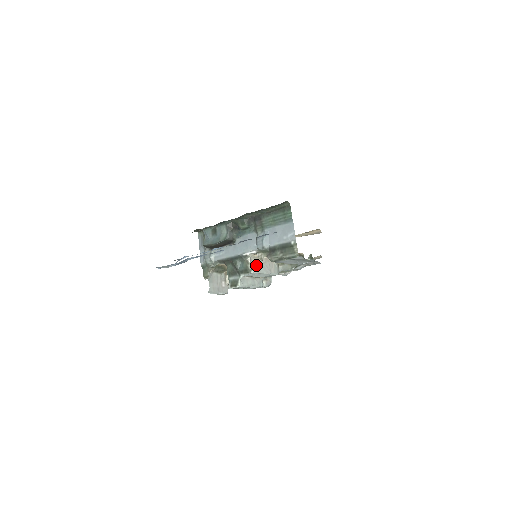
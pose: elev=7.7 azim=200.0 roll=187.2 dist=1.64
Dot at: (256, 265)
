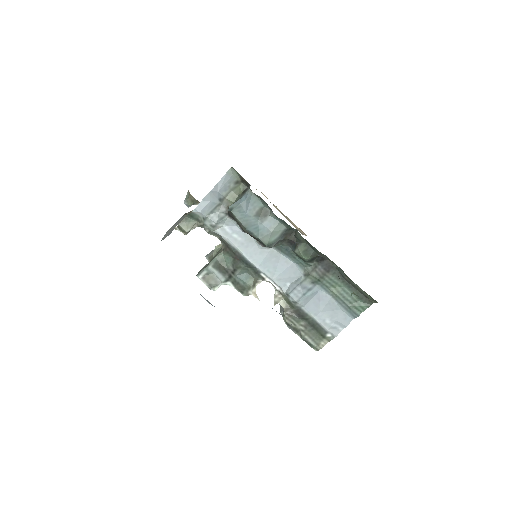
Dot at: occluded
